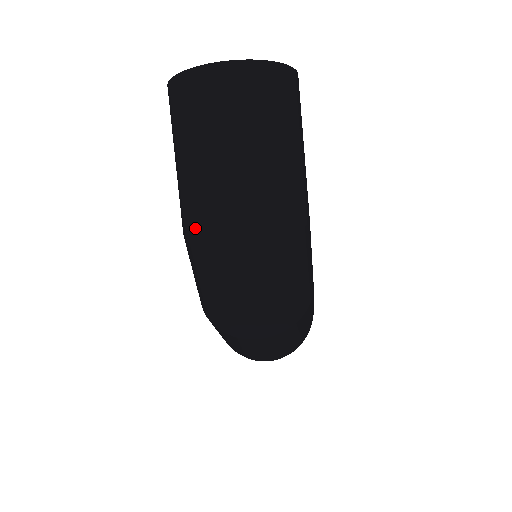
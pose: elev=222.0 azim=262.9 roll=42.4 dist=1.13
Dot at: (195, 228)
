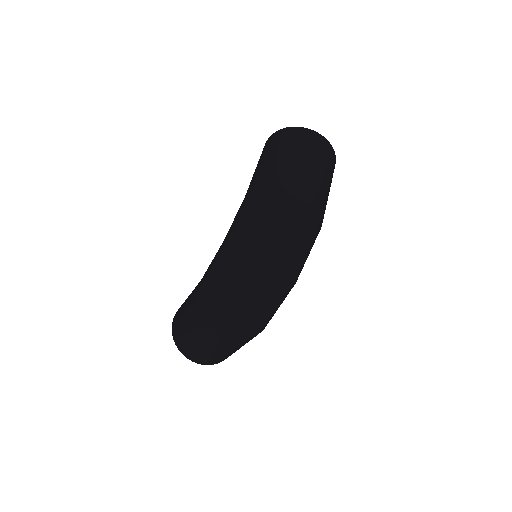
Dot at: (273, 183)
